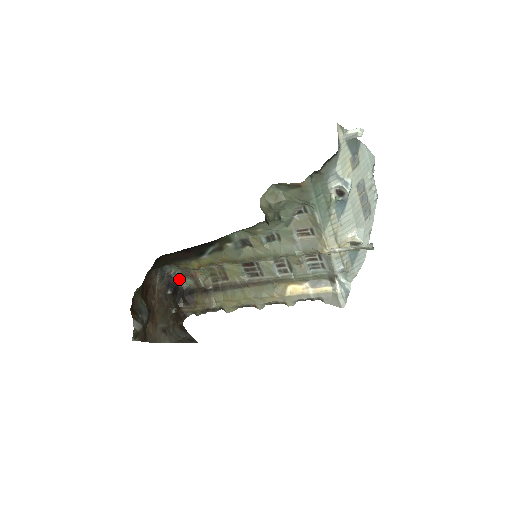
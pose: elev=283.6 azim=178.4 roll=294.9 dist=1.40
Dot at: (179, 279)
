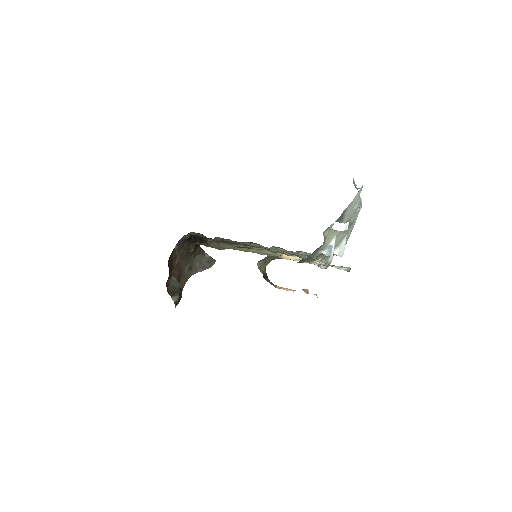
Dot at: (191, 233)
